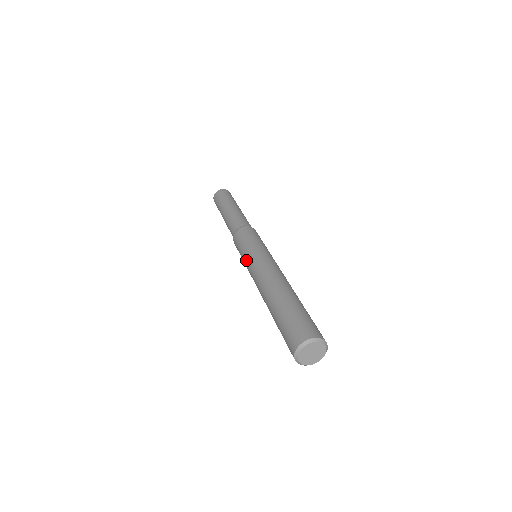
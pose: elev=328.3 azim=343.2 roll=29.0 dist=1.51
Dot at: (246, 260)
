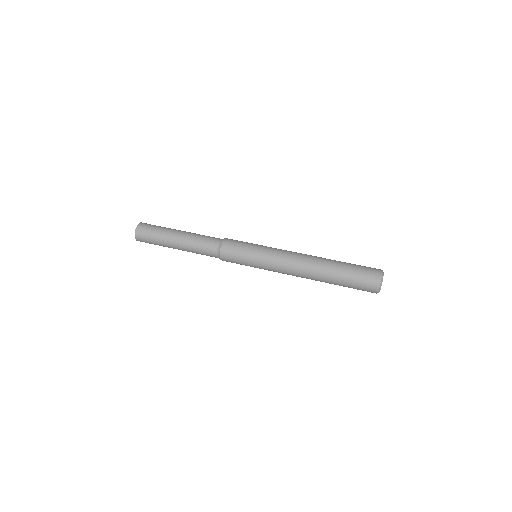
Dot at: (264, 254)
